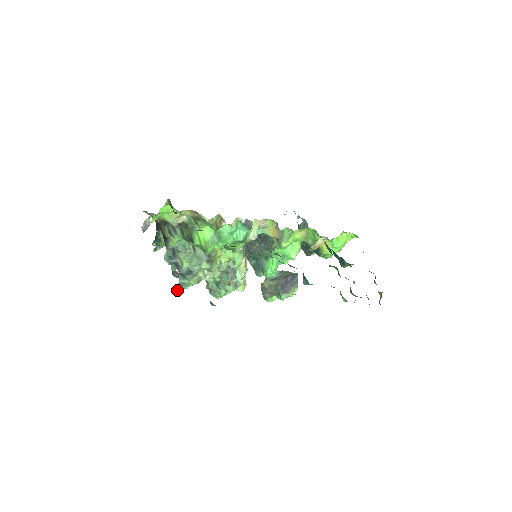
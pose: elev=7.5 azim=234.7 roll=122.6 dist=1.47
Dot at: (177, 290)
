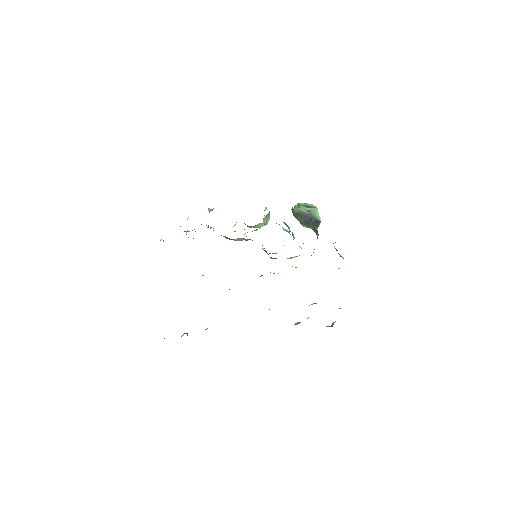
Dot at: occluded
